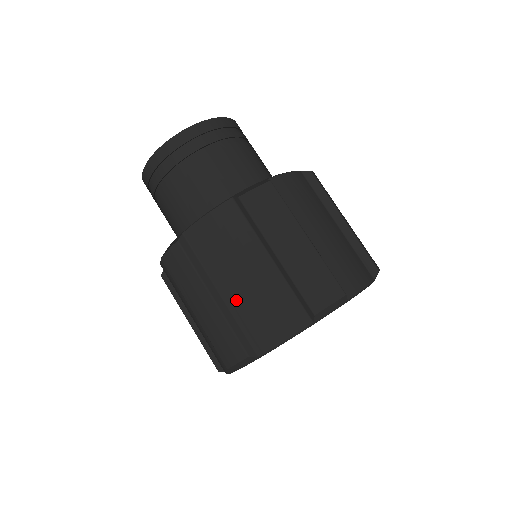
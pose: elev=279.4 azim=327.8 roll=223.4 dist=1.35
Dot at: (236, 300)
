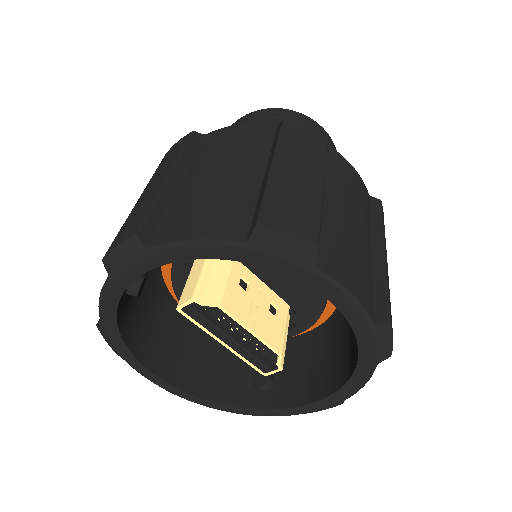
Dot at: (188, 189)
